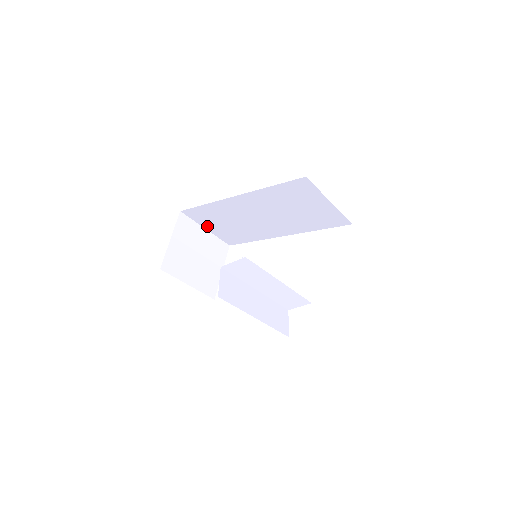
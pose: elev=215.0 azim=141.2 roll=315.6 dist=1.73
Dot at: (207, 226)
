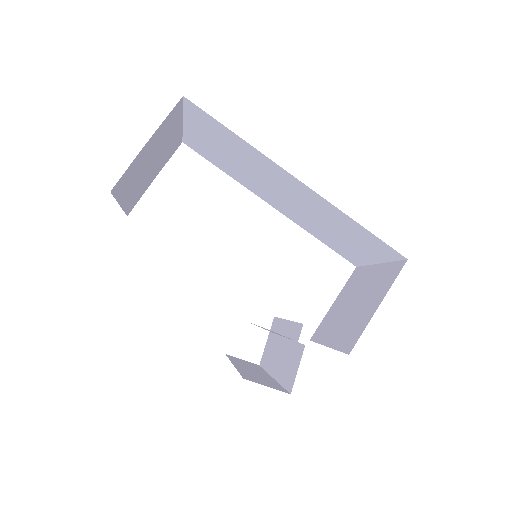
Dot at: (191, 125)
